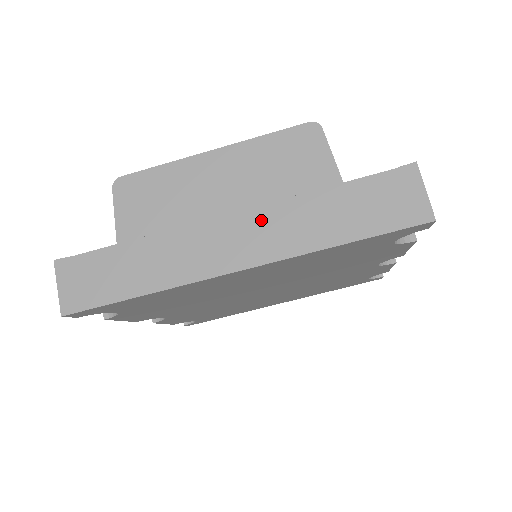
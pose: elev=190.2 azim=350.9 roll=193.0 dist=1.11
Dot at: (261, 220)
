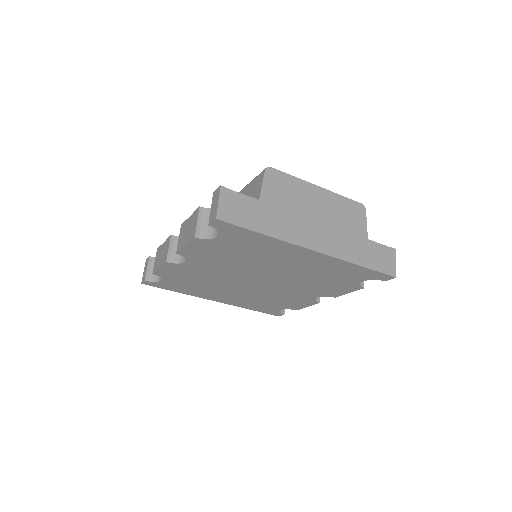
Dot at: (331, 233)
